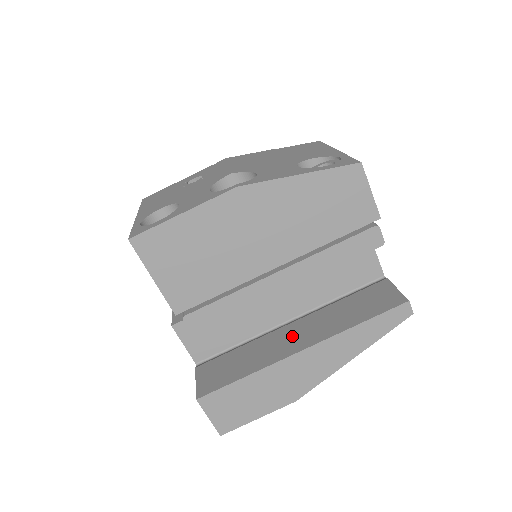
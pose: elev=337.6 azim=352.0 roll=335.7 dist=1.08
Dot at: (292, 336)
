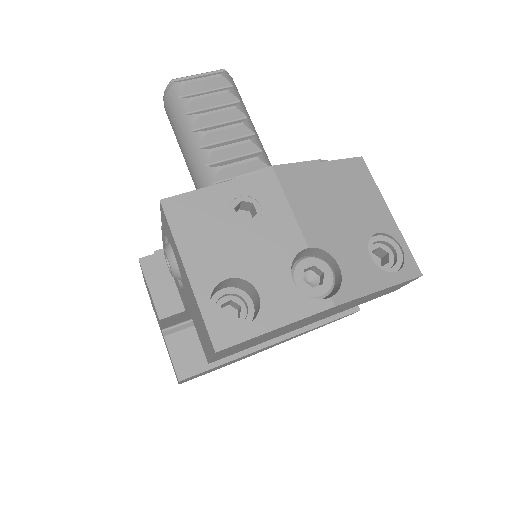
Dot at: occluded
